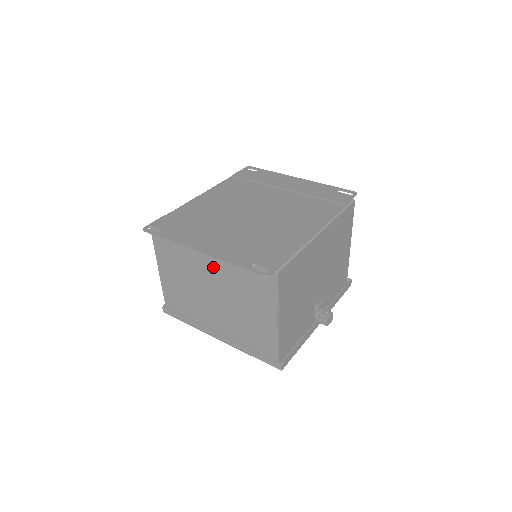
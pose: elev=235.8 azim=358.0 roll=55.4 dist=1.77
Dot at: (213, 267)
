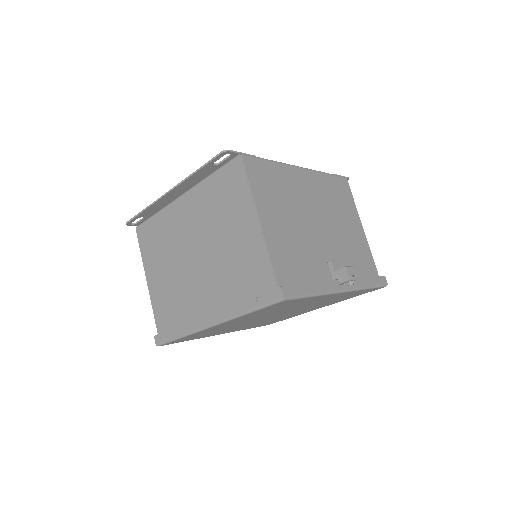
Dot at: (189, 217)
